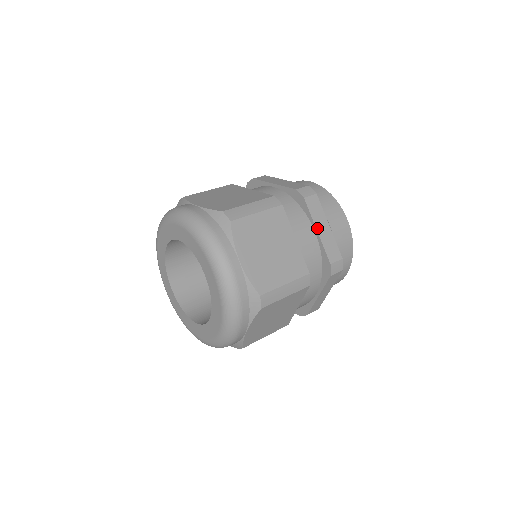
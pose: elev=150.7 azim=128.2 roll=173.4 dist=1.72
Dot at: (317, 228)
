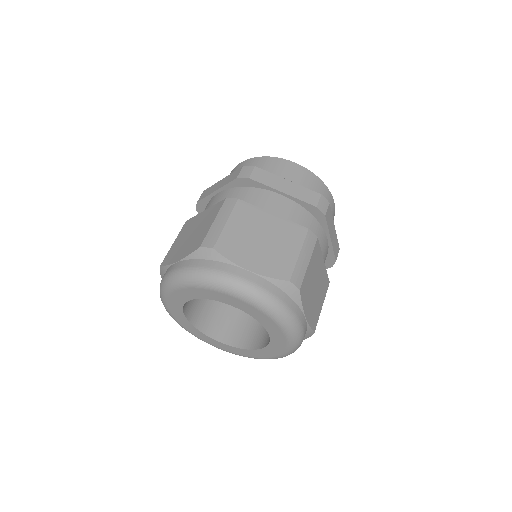
Dot at: (331, 237)
